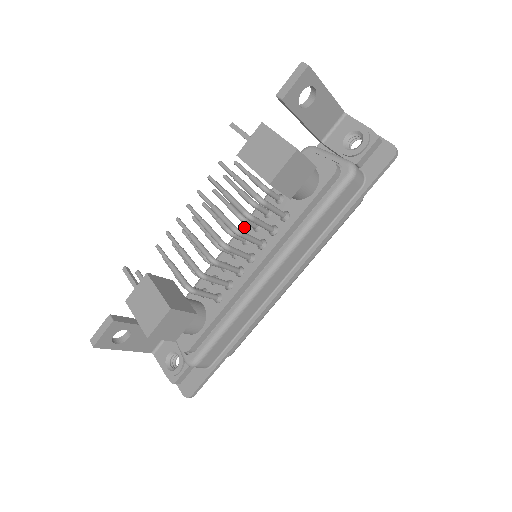
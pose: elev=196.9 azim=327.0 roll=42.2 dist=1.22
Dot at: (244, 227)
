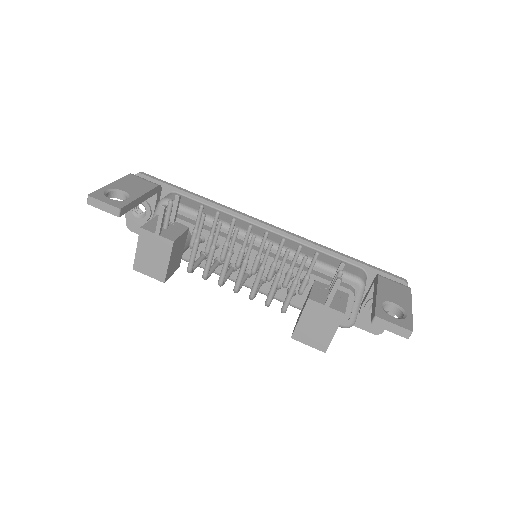
Dot at: (269, 257)
